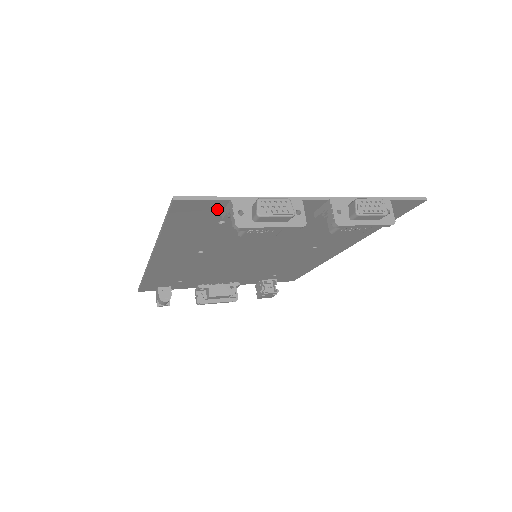
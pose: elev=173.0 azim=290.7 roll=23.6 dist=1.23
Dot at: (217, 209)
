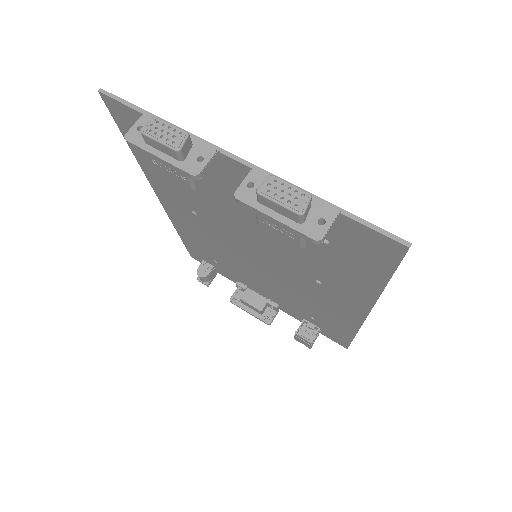
Dot at: occluded
